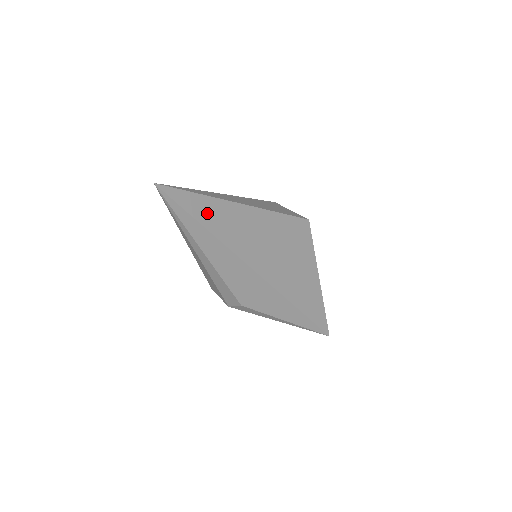
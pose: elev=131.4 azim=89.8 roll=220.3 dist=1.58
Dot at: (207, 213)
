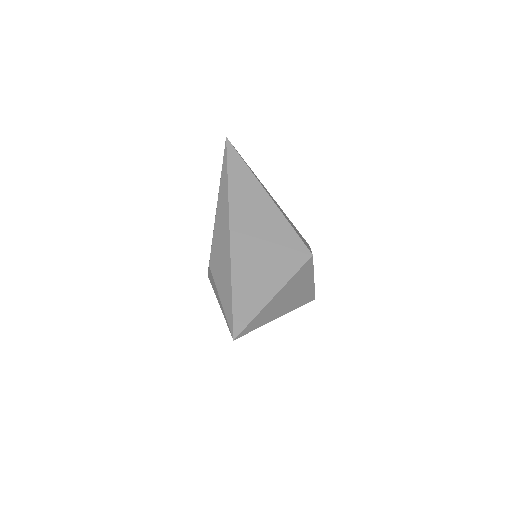
Dot at: (238, 173)
